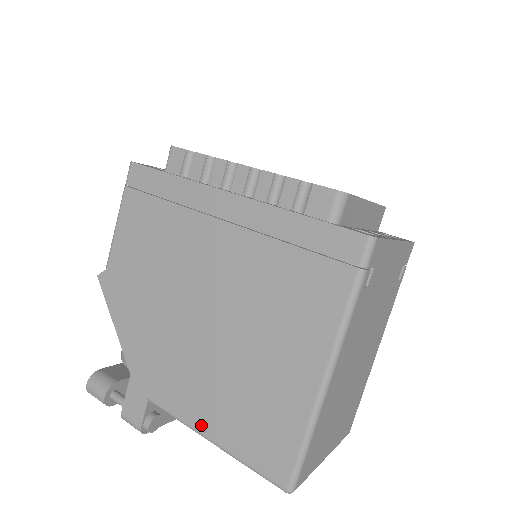
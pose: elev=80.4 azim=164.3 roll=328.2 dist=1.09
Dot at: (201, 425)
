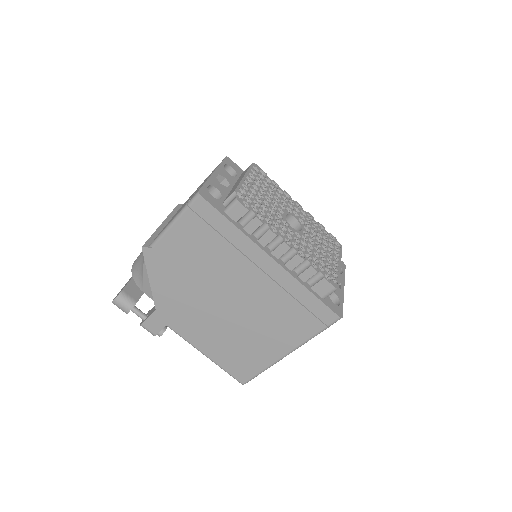
Dot at: (202, 348)
